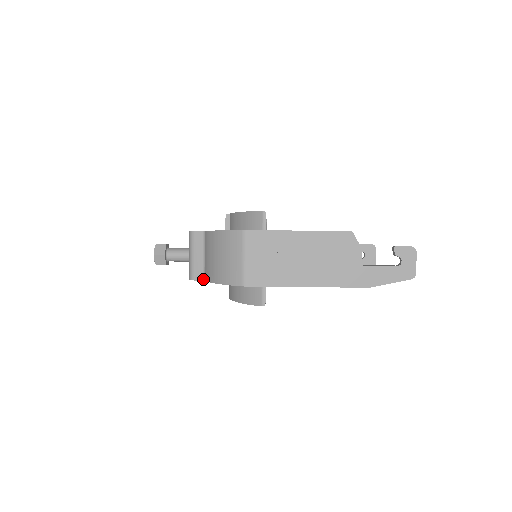
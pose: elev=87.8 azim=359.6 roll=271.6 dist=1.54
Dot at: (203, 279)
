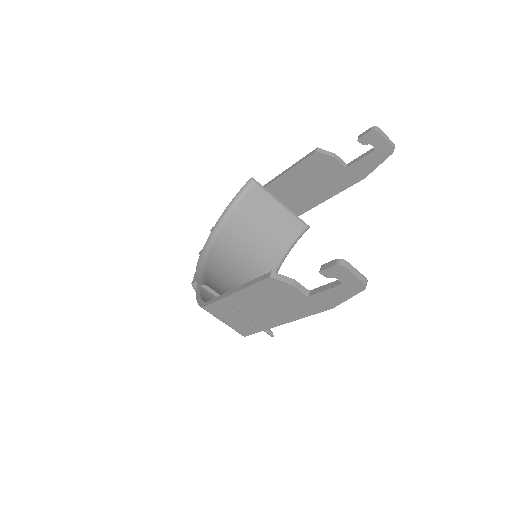
Dot at: occluded
